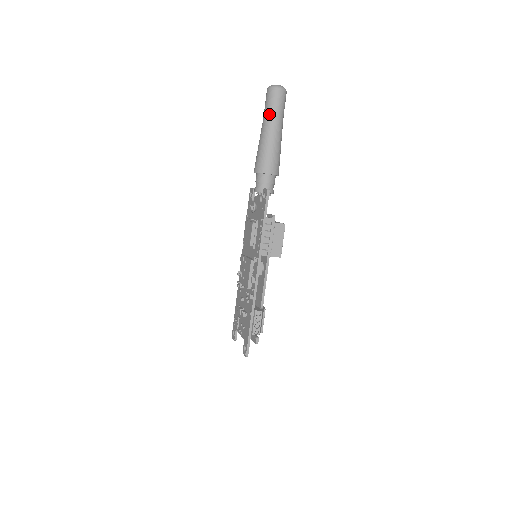
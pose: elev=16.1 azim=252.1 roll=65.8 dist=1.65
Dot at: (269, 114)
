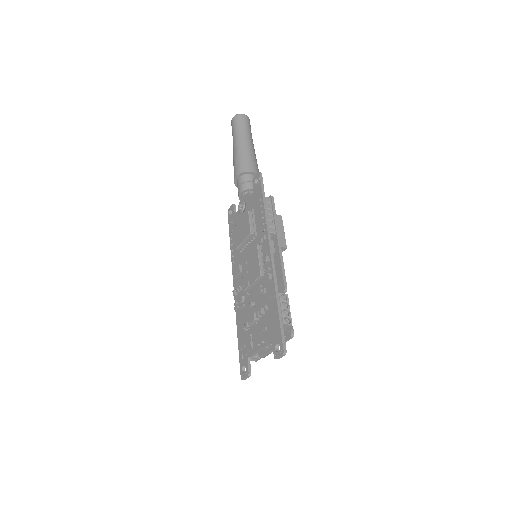
Dot at: (240, 131)
